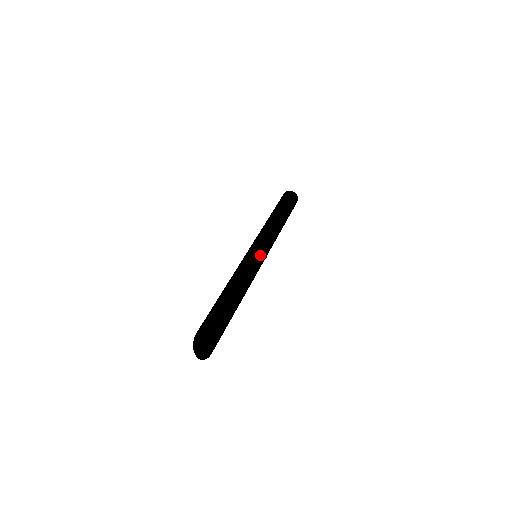
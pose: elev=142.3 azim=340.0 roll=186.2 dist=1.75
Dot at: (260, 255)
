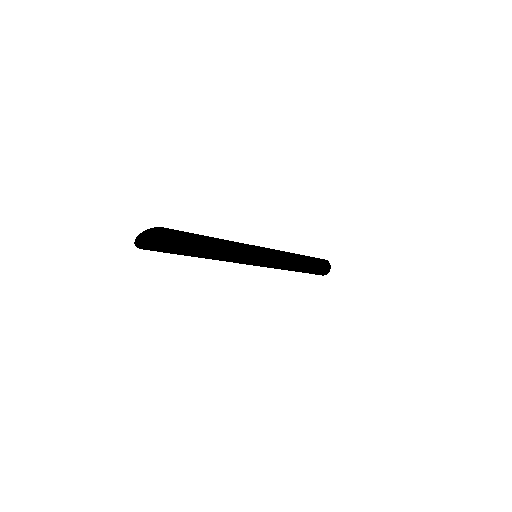
Dot at: (260, 256)
